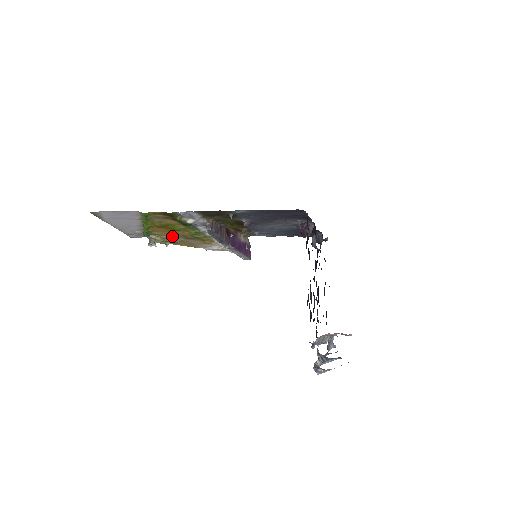
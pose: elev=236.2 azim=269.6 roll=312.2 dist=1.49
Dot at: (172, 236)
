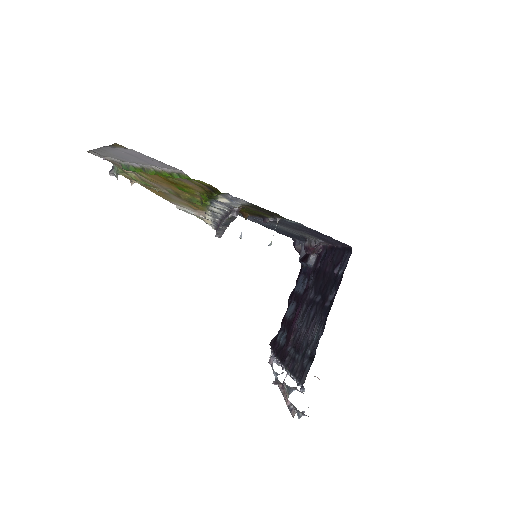
Dot at: (159, 185)
